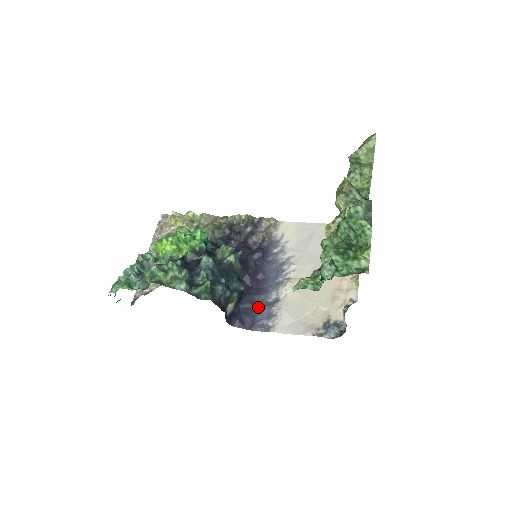
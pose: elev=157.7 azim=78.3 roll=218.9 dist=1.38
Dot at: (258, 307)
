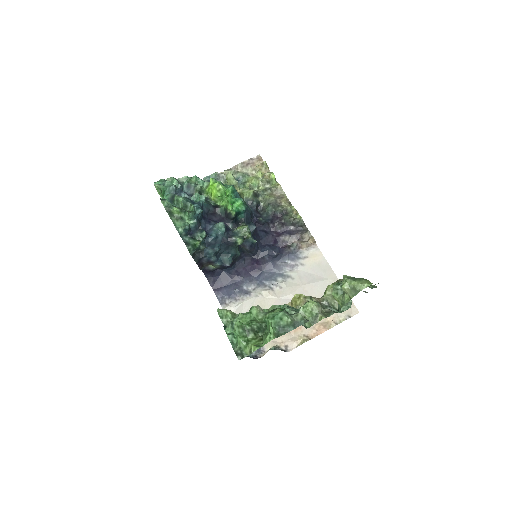
Dot at: (234, 283)
